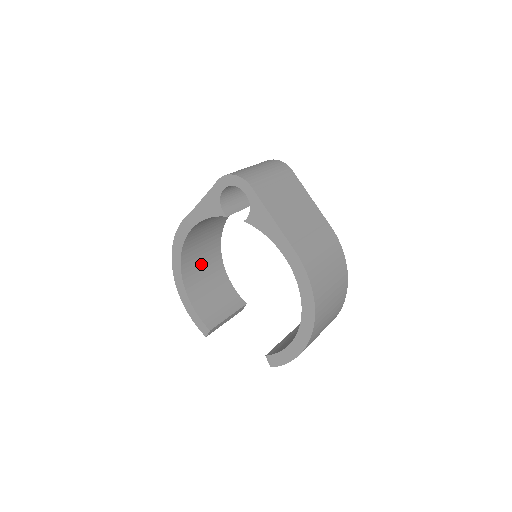
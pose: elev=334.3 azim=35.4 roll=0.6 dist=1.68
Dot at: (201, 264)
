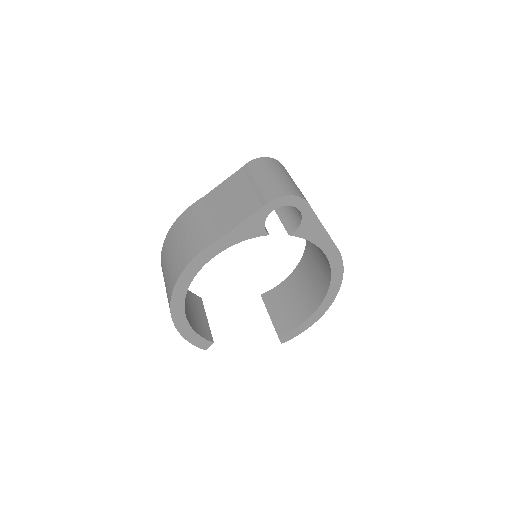
Dot at: occluded
